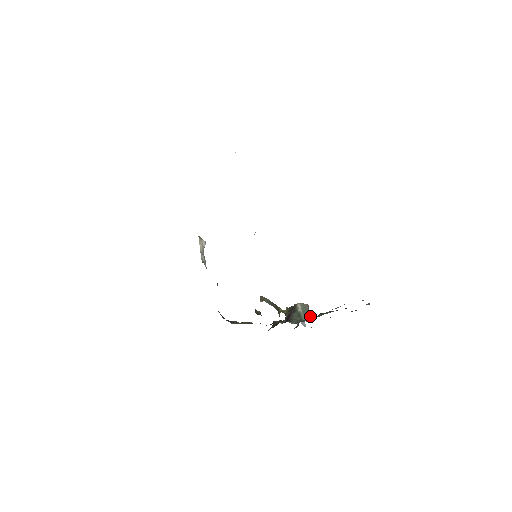
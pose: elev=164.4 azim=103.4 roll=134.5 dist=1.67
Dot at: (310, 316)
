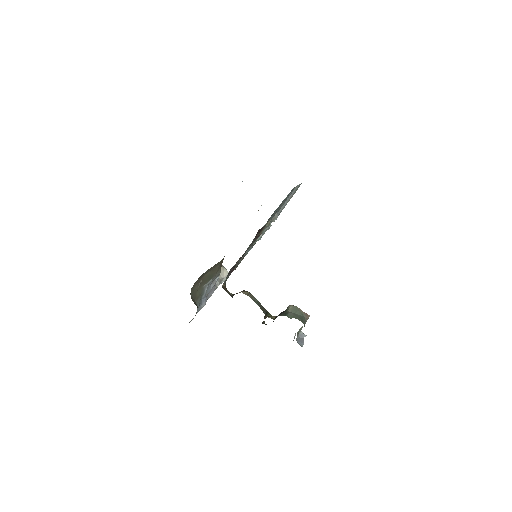
Dot at: (303, 322)
